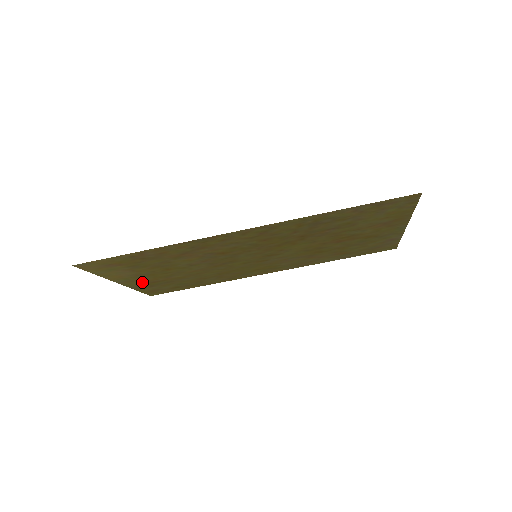
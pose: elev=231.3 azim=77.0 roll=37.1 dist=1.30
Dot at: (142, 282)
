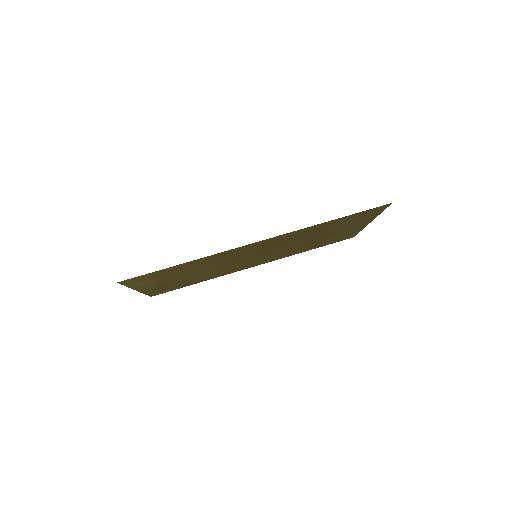
Dot at: (155, 287)
